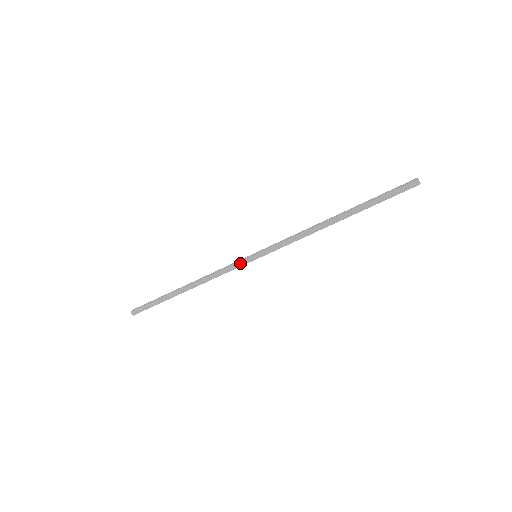
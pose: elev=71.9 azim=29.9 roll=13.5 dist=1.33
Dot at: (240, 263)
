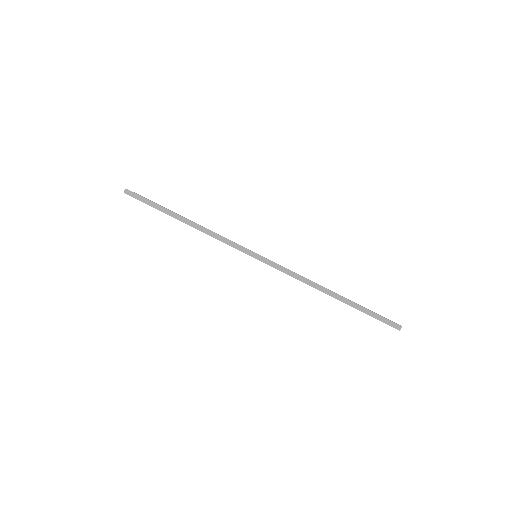
Dot at: (242, 248)
